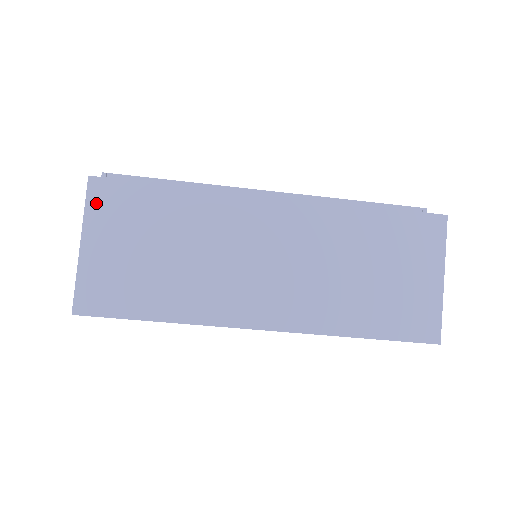
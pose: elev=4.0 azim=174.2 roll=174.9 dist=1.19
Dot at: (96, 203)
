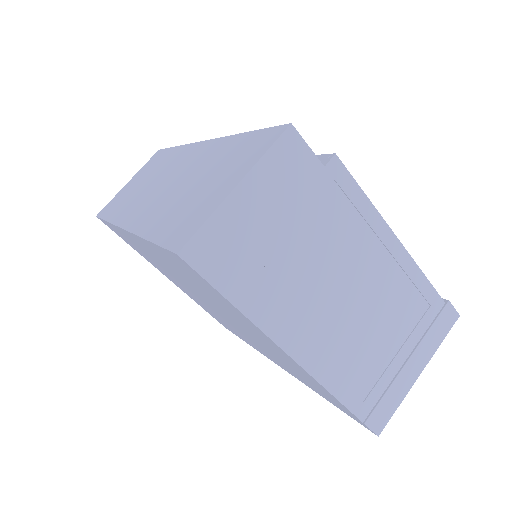
Dot at: (149, 162)
